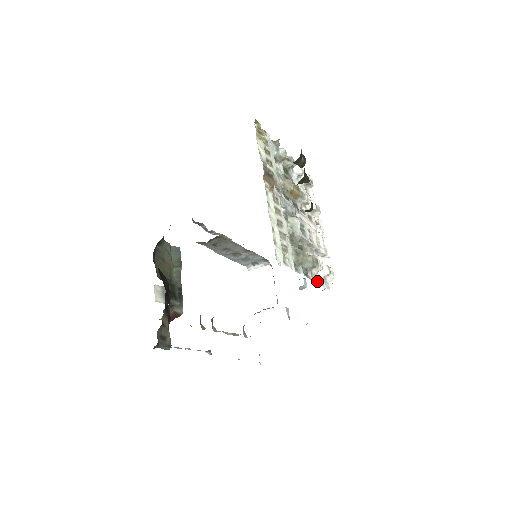
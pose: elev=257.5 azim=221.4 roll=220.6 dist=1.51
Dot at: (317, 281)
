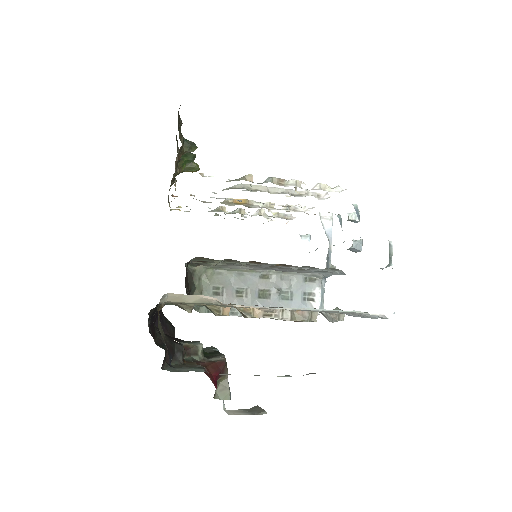
Dot at: occluded
